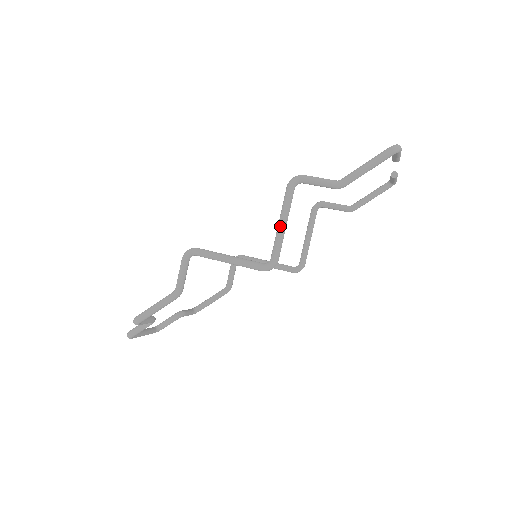
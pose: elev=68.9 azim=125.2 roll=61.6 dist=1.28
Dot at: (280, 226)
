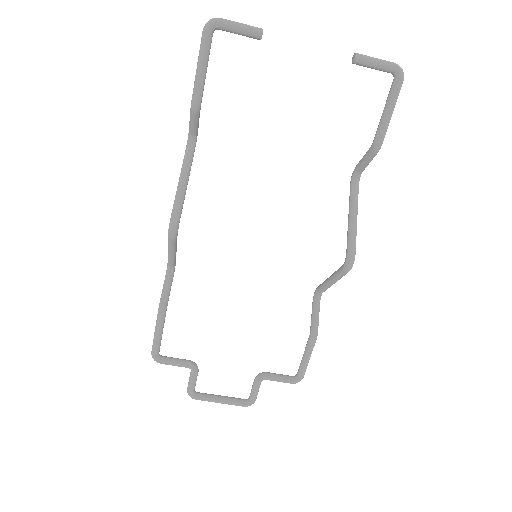
Dot at: (178, 185)
